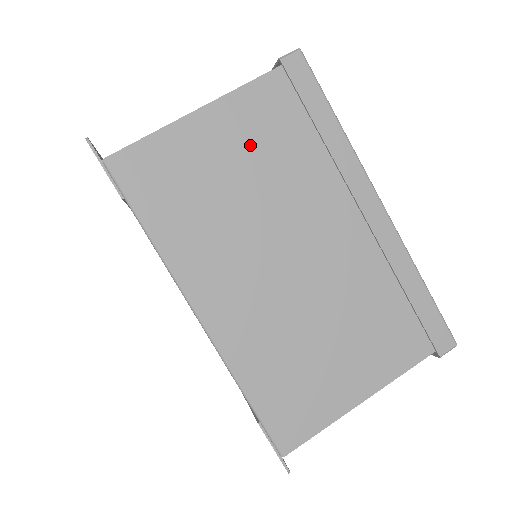
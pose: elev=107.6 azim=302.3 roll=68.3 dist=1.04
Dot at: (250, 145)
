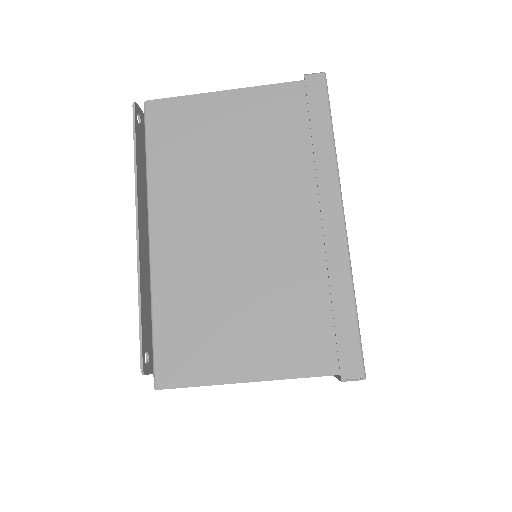
Dot at: occluded
